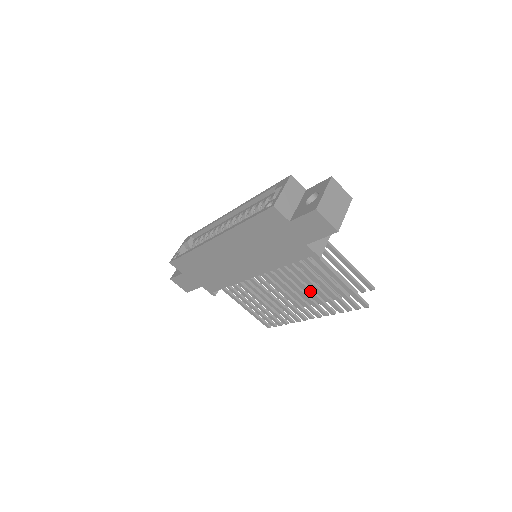
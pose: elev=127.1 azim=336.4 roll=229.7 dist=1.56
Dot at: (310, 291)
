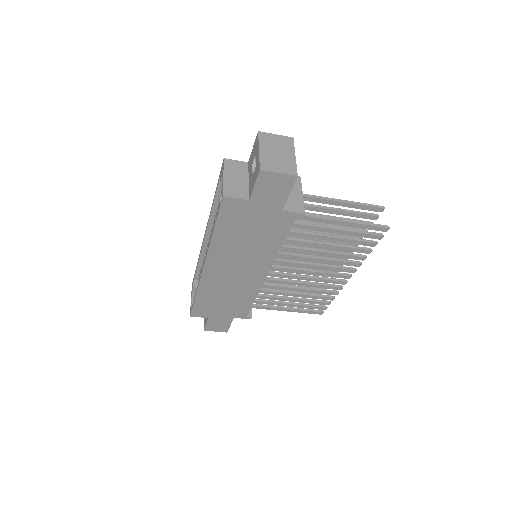
Dot at: (326, 253)
